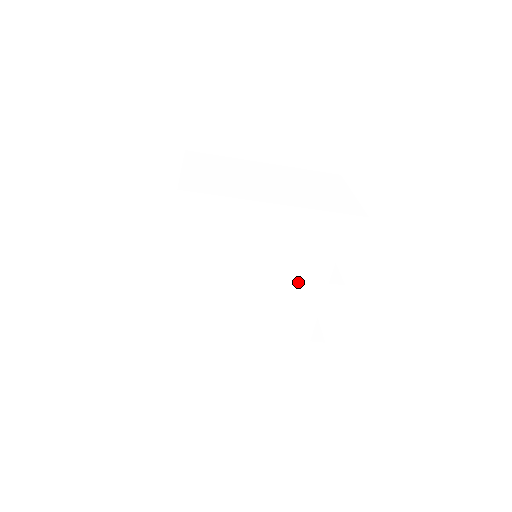
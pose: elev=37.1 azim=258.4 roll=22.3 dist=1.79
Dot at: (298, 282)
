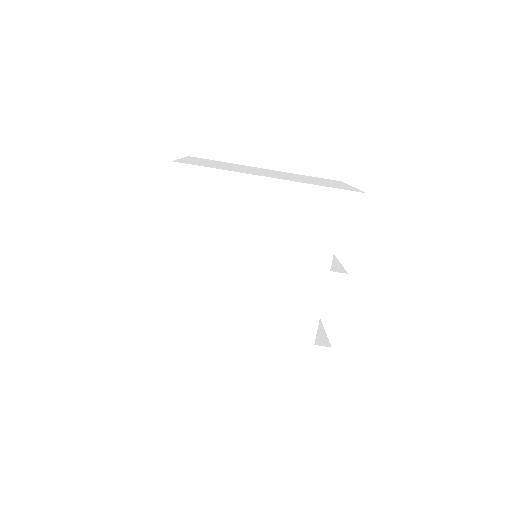
Dot at: (297, 269)
